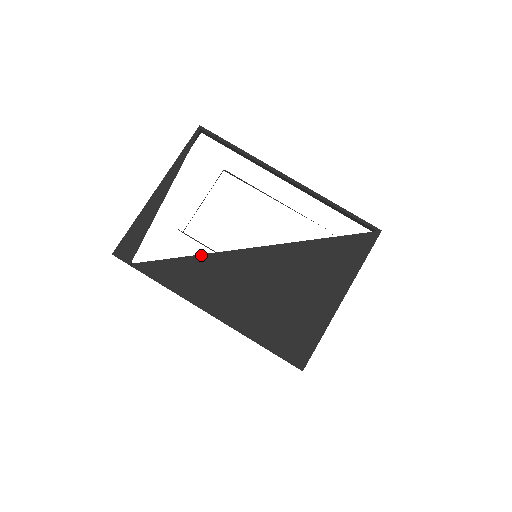
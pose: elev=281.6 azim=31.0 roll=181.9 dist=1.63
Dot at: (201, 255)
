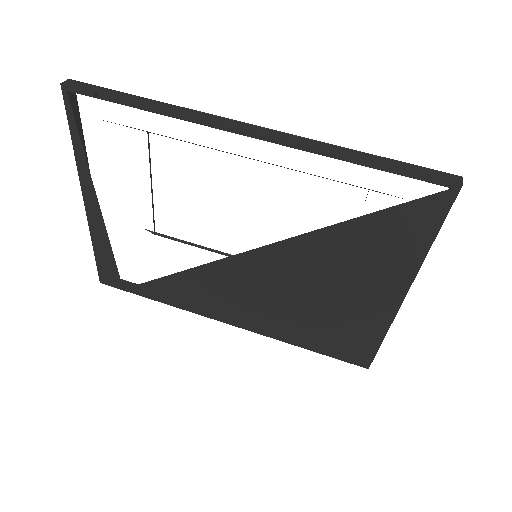
Dot at: (187, 270)
